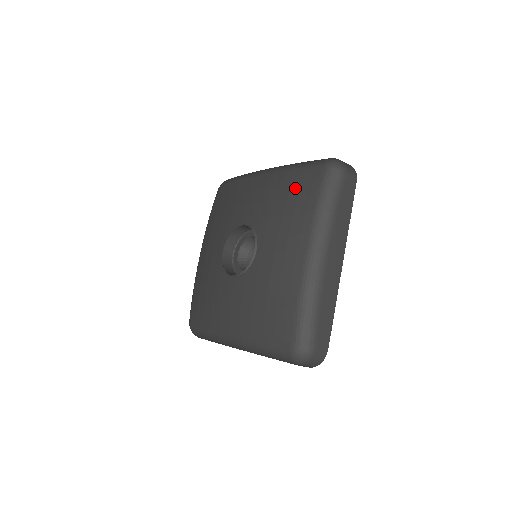
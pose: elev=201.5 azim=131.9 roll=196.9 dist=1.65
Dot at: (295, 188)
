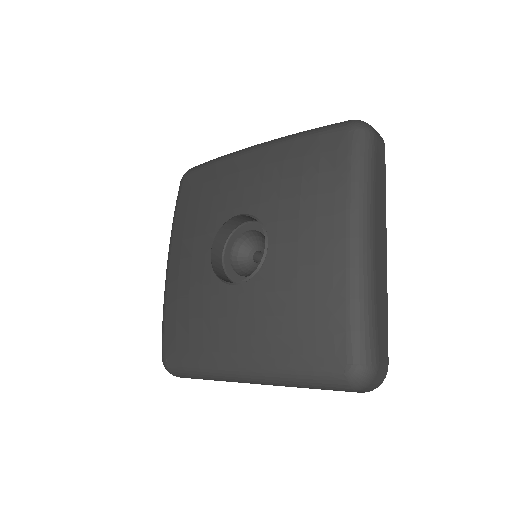
Dot at: (311, 159)
